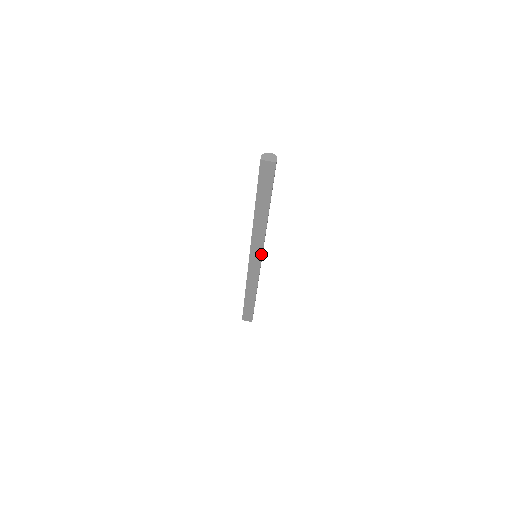
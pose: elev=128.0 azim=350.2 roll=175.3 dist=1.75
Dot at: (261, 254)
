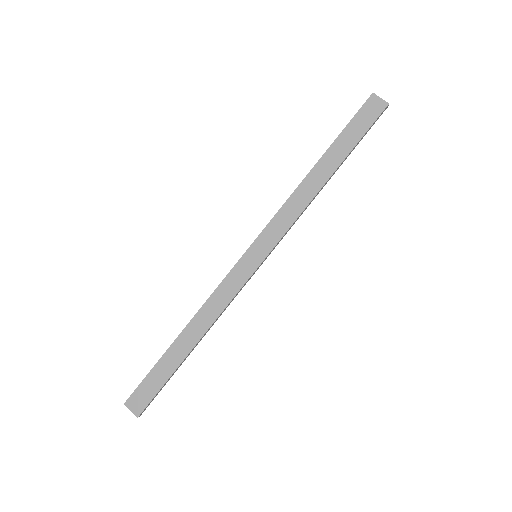
Dot at: (271, 248)
